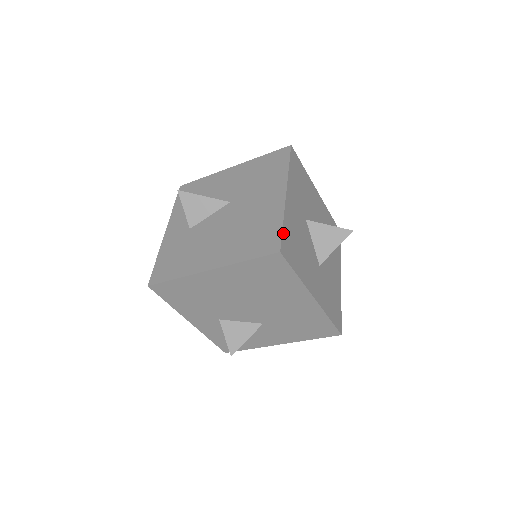
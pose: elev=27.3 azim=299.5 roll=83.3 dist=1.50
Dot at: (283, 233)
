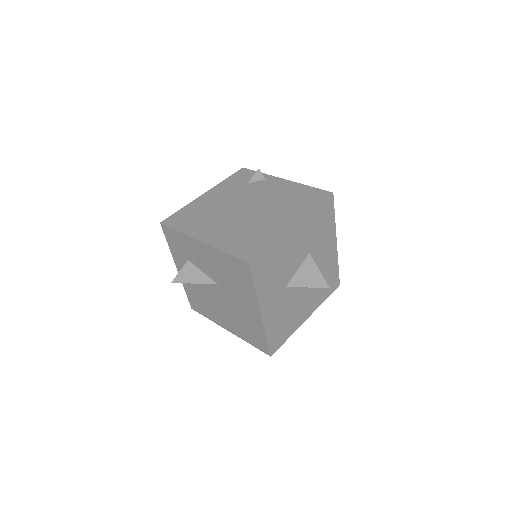
Dot at: (269, 343)
